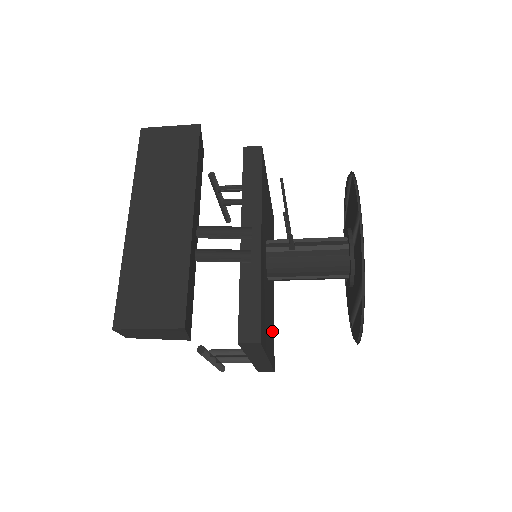
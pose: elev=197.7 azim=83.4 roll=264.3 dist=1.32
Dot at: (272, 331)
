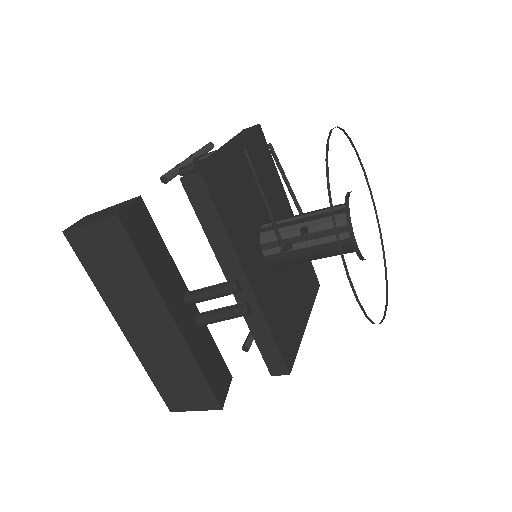
Dot at: (304, 269)
